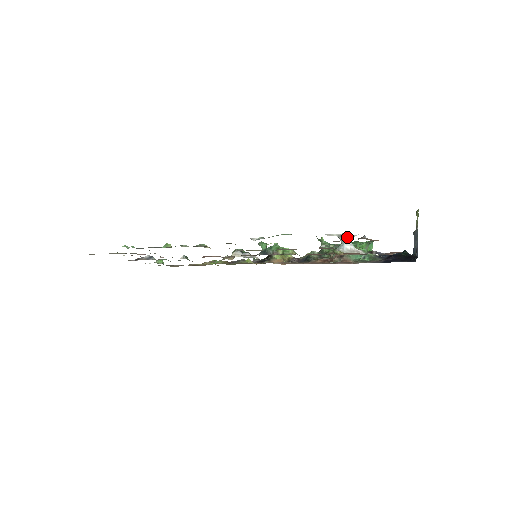
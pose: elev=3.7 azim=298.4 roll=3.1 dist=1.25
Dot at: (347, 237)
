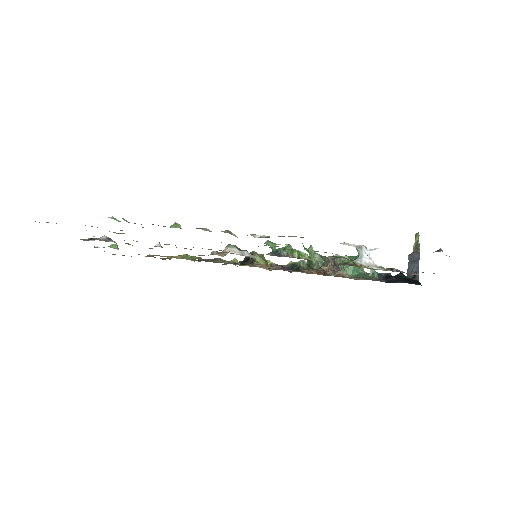
Dot at: (366, 249)
